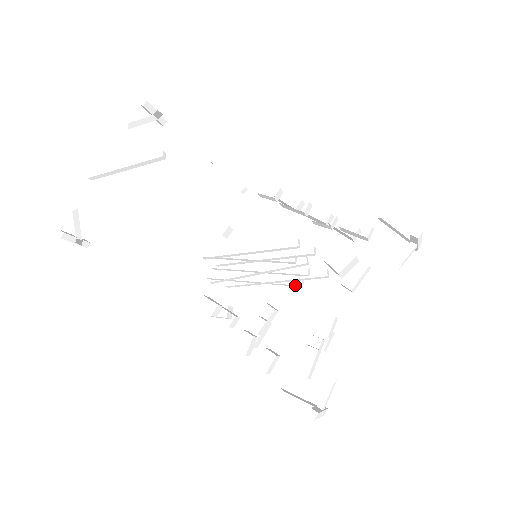
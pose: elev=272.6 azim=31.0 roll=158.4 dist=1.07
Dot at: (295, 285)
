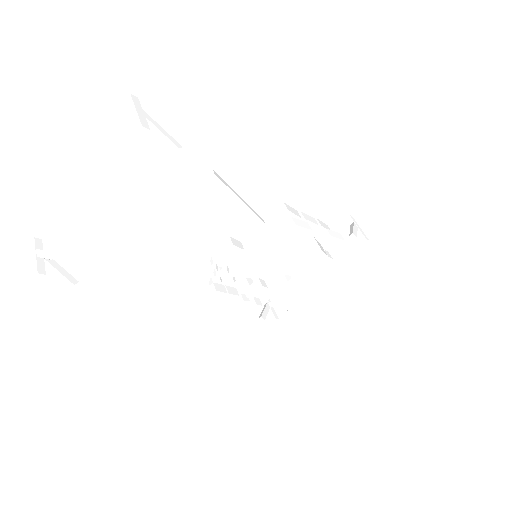
Dot at: occluded
